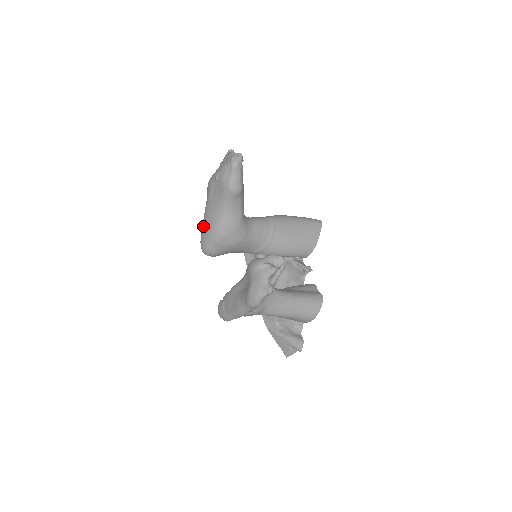
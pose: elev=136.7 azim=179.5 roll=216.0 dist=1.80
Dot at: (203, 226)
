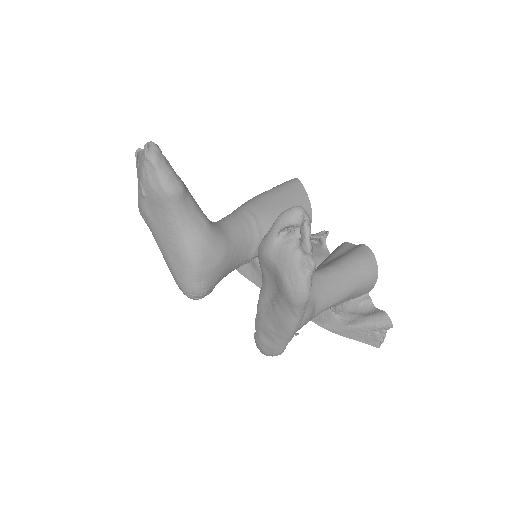
Dot at: (169, 267)
